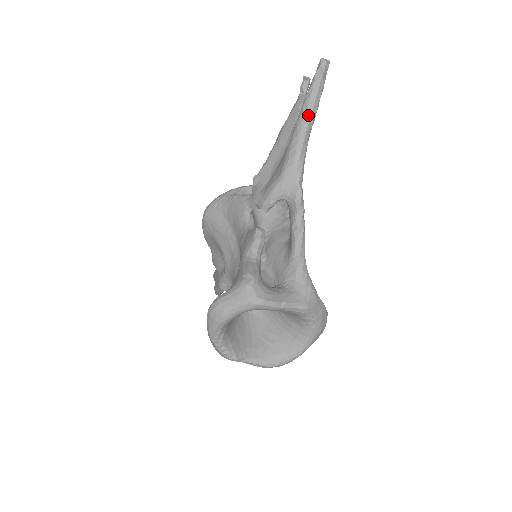
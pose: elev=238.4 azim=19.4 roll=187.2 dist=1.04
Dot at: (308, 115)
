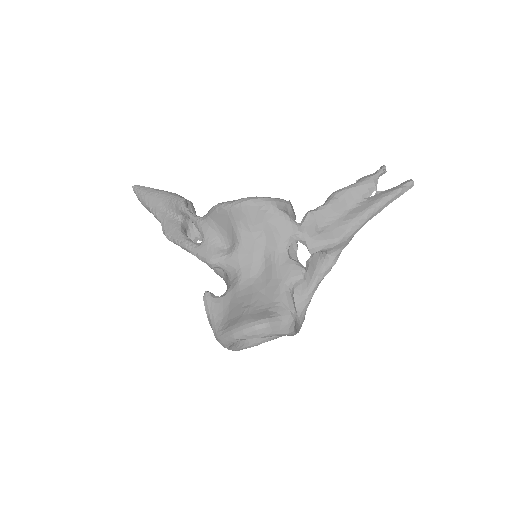
Dot at: (380, 210)
